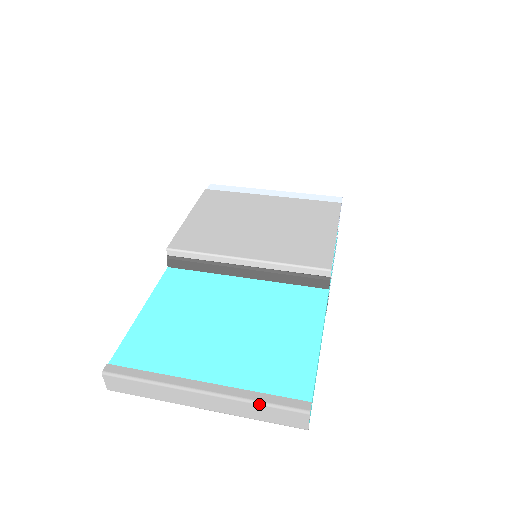
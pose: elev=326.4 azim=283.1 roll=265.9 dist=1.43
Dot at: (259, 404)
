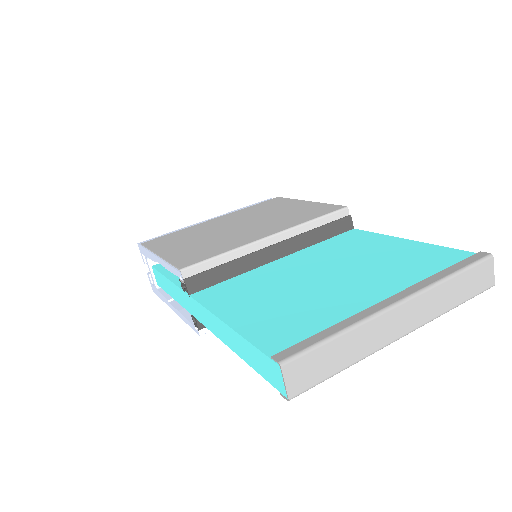
Dot at: (453, 276)
